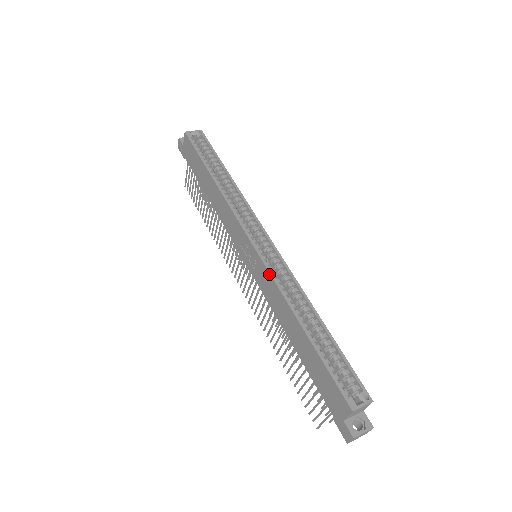
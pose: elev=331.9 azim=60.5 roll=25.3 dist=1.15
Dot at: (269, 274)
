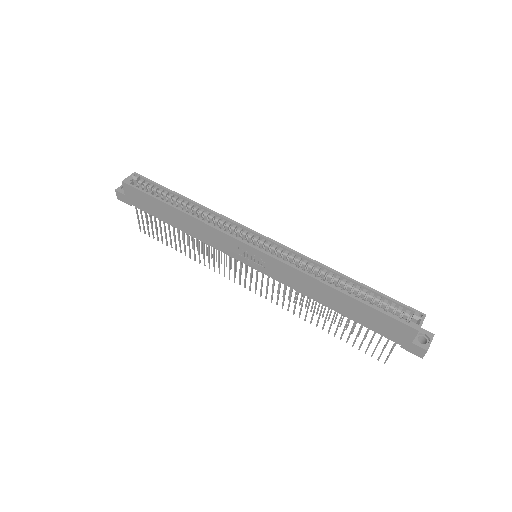
Dot at: (284, 264)
